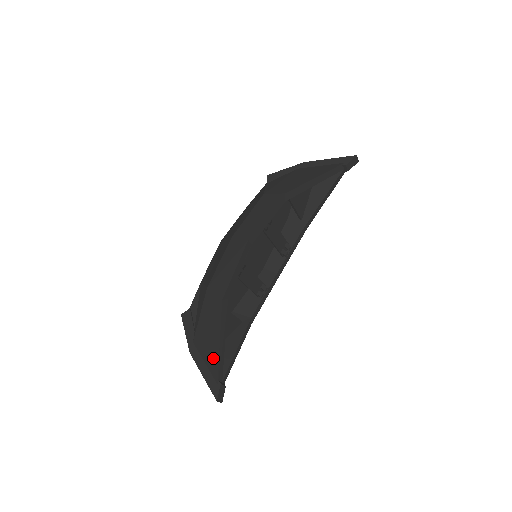
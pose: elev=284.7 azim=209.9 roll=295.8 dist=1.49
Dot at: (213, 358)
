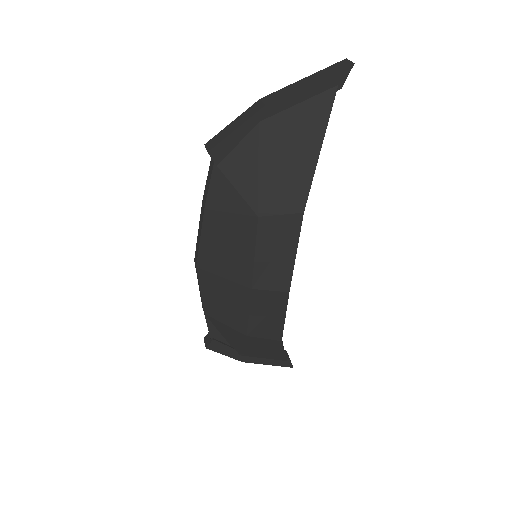
Dot at: (277, 357)
